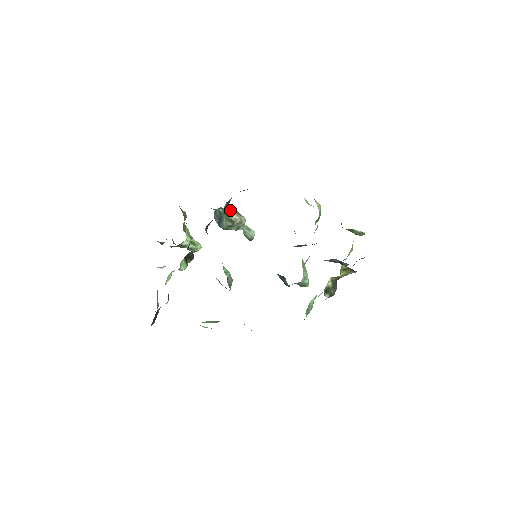
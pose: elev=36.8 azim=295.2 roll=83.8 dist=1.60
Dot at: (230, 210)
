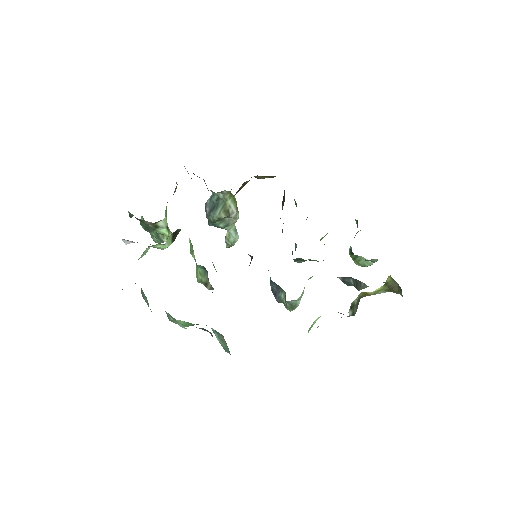
Dot at: (232, 199)
